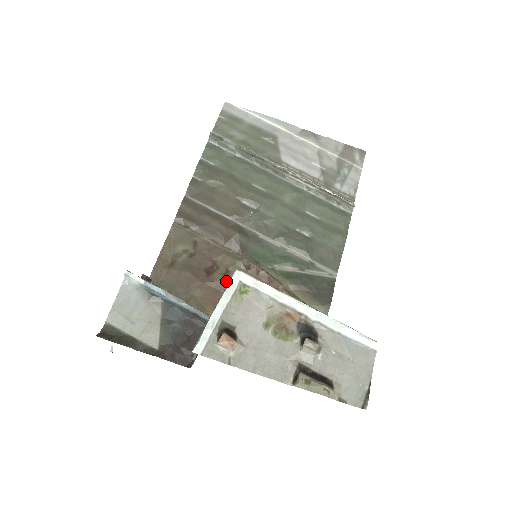
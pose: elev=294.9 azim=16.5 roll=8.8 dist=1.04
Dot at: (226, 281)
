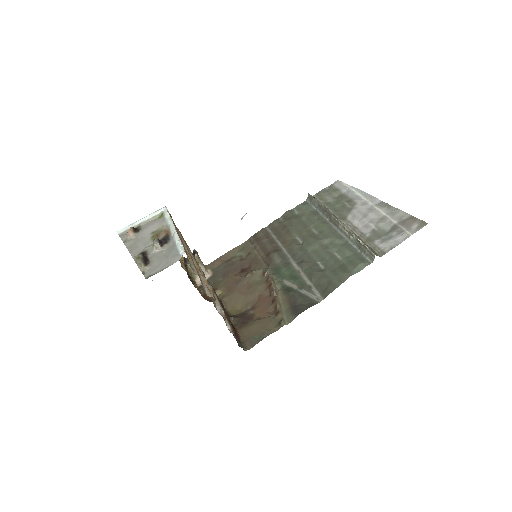
Dot at: (246, 278)
